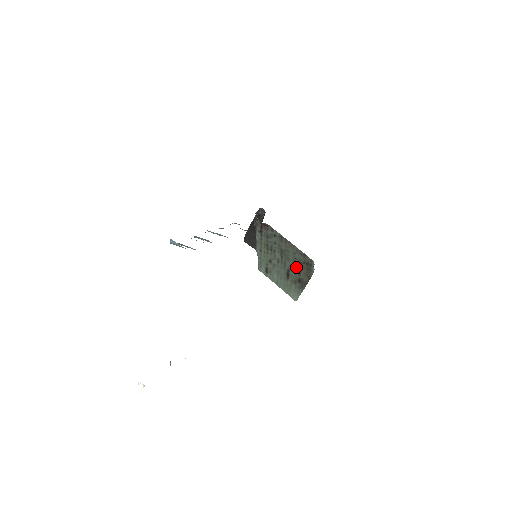
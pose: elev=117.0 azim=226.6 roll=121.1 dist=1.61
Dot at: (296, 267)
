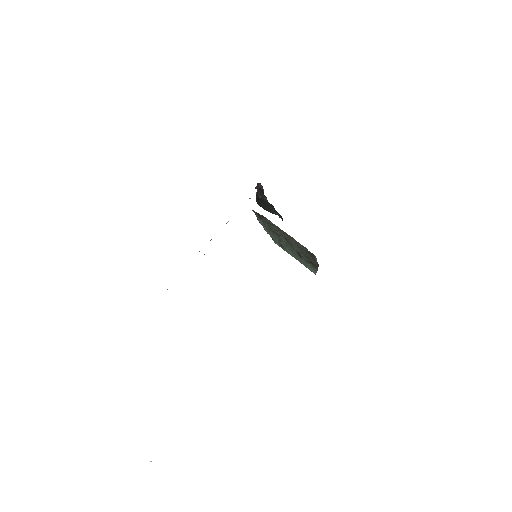
Dot at: (303, 253)
